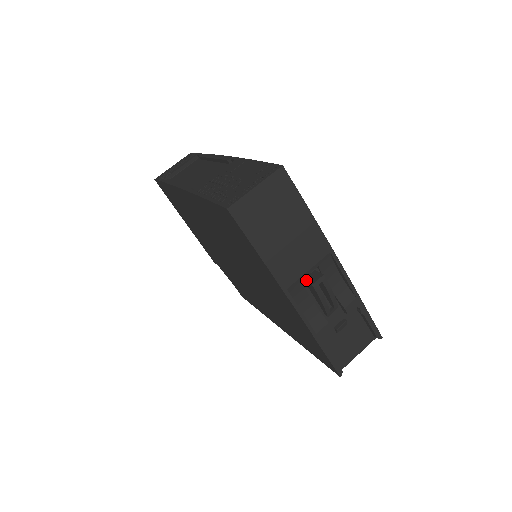
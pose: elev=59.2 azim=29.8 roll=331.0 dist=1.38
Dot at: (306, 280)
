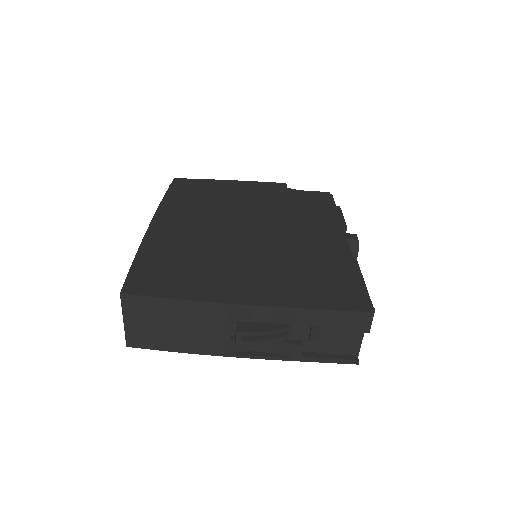
Dot at: (235, 336)
